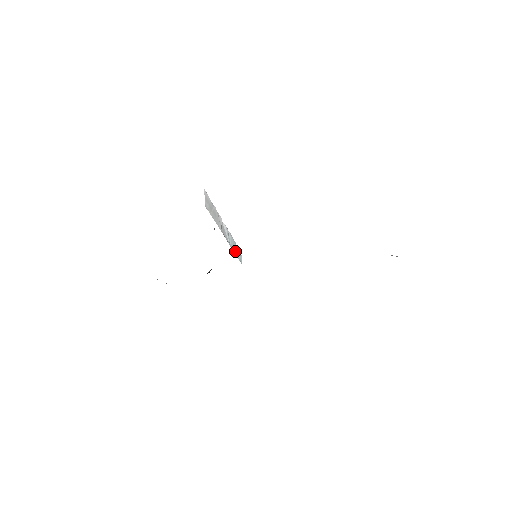
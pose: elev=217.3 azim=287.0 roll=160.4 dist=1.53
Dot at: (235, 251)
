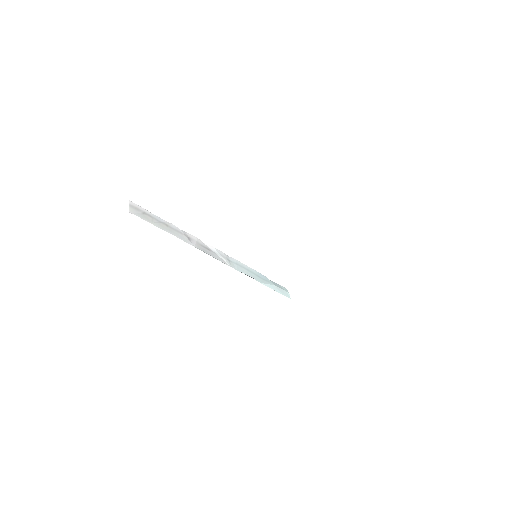
Dot at: (258, 280)
